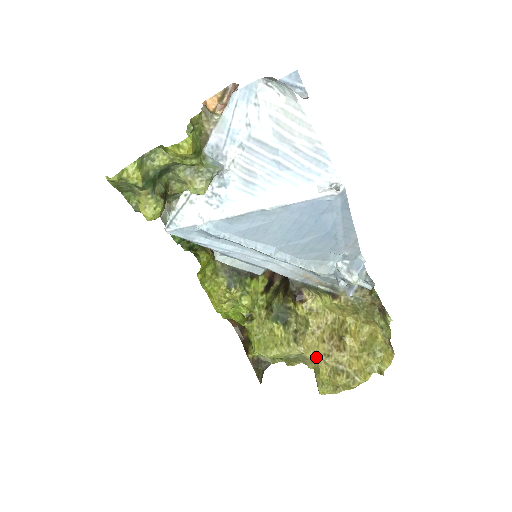
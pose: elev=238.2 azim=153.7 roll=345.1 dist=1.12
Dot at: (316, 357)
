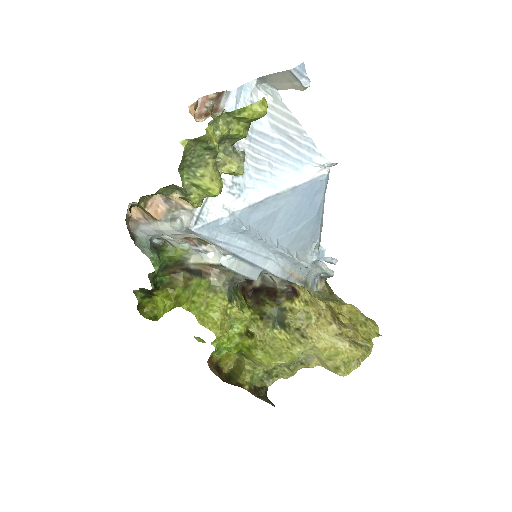
Dot at: (330, 341)
